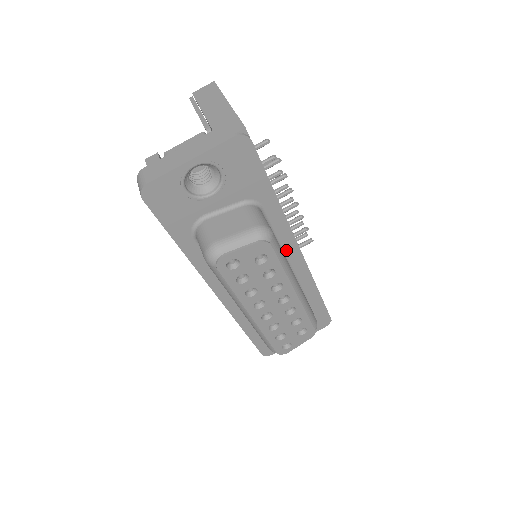
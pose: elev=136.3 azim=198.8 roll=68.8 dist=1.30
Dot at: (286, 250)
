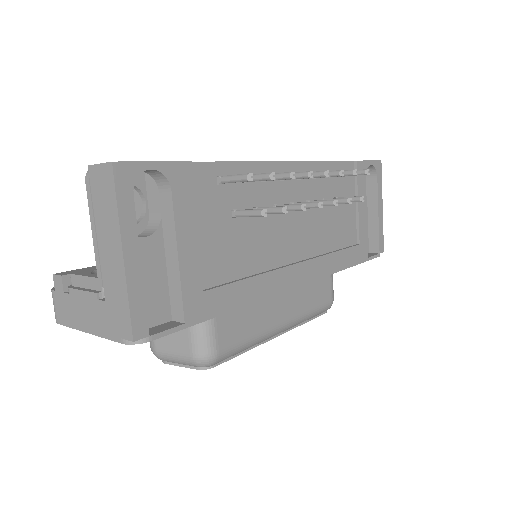
Dot at: occluded
